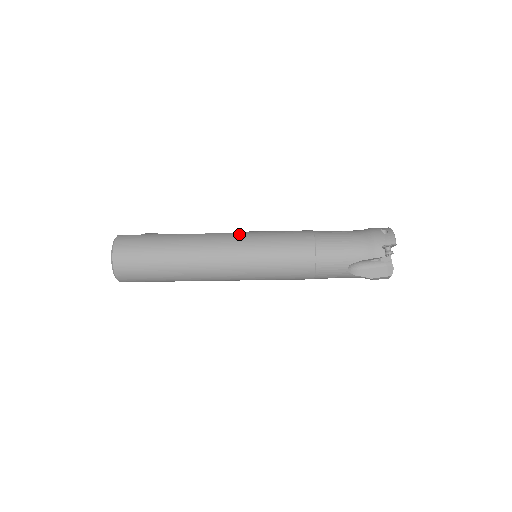
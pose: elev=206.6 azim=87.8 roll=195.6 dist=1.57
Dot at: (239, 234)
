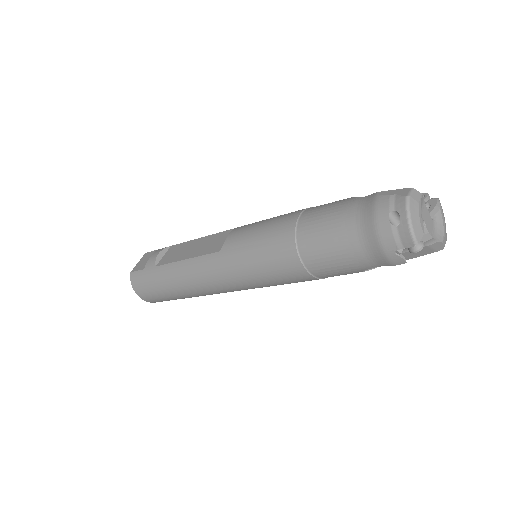
Dot at: (218, 257)
